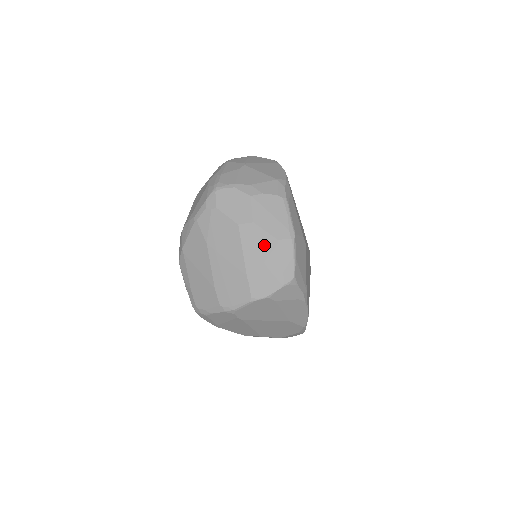
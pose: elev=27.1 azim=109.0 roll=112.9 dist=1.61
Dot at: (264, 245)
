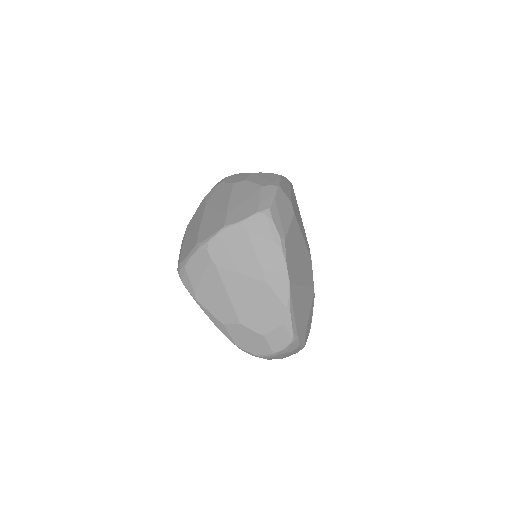
Dot at: (249, 191)
